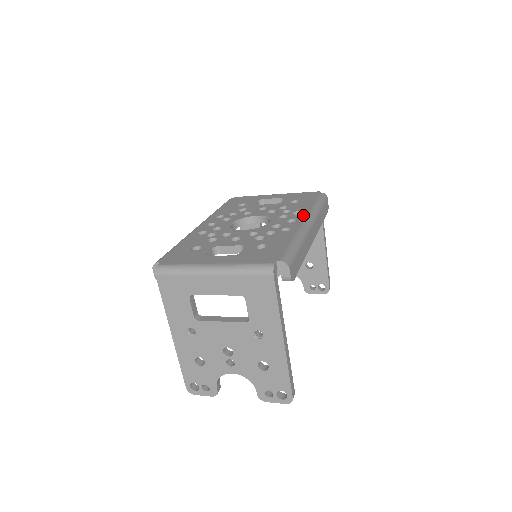
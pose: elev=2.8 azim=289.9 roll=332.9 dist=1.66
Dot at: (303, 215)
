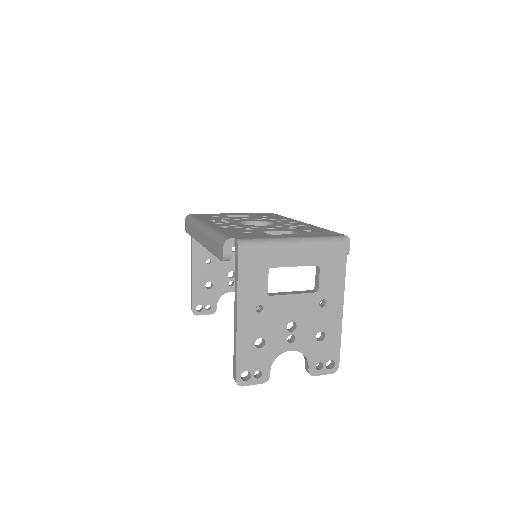
Dot at: (295, 220)
